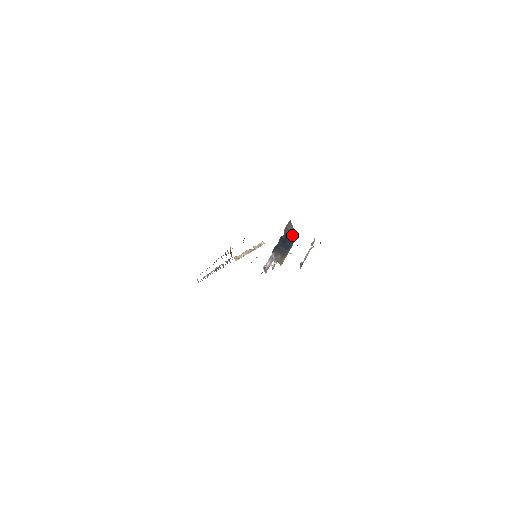
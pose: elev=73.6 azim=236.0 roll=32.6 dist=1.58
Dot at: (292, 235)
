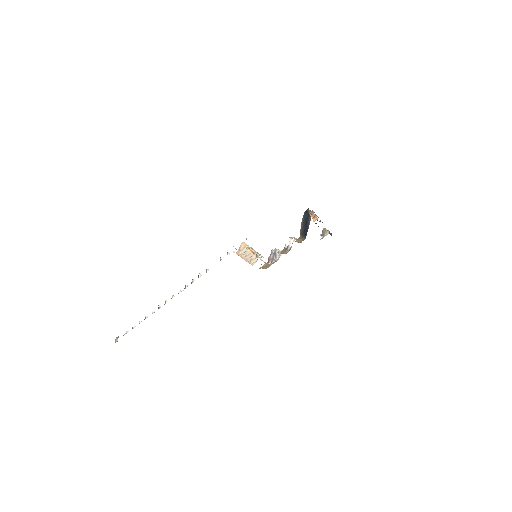
Dot at: (307, 229)
